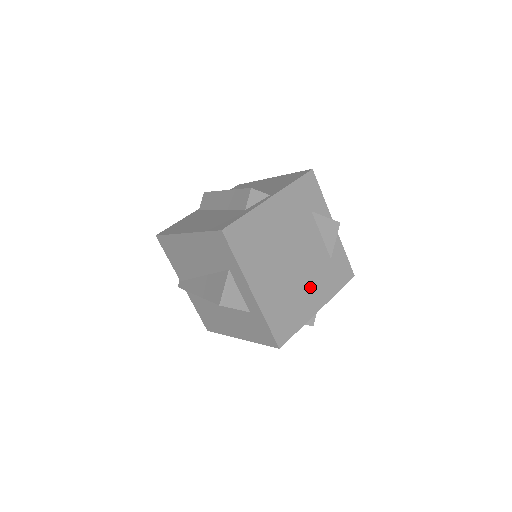
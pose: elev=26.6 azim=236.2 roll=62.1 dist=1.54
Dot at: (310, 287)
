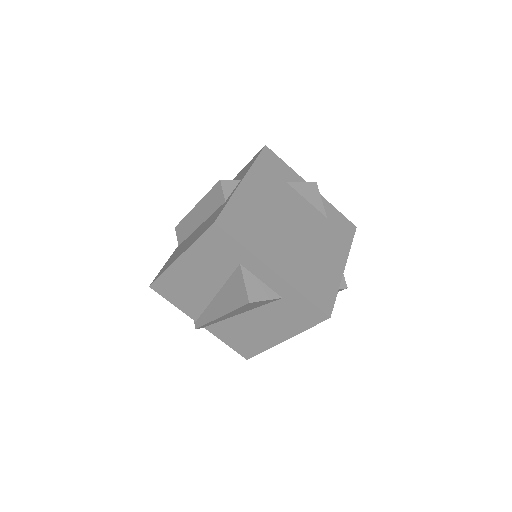
Dot at: (324, 250)
